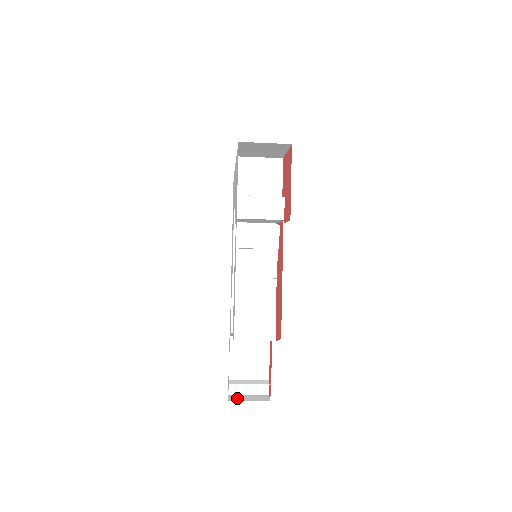
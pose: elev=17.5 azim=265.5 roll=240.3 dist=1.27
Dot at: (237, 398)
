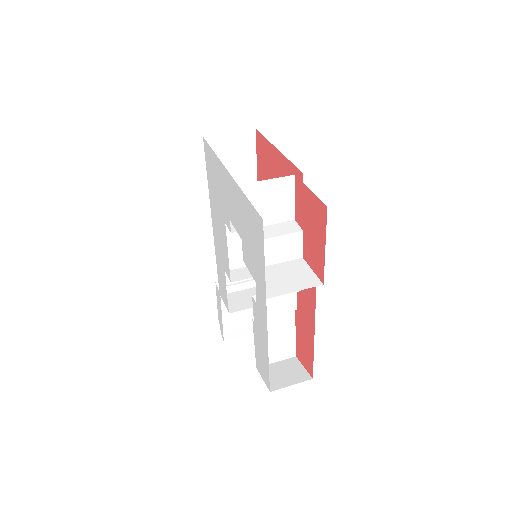
Dot at: (231, 336)
